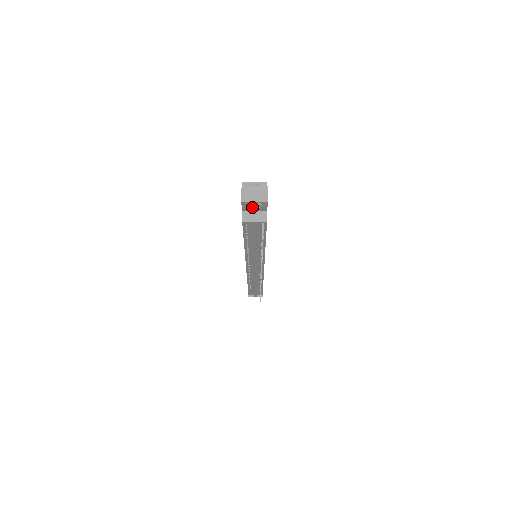
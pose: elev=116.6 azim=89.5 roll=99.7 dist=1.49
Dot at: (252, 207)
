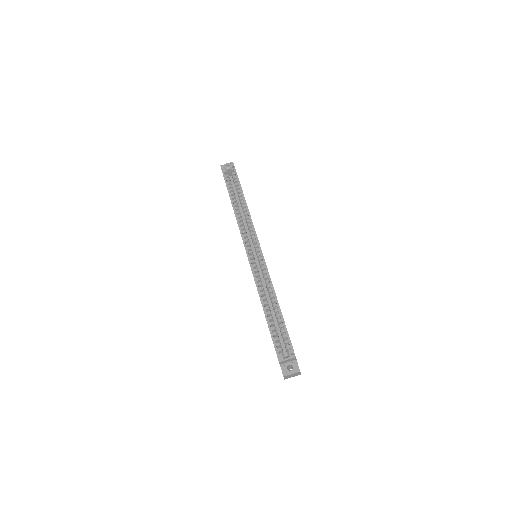
Dot at: occluded
